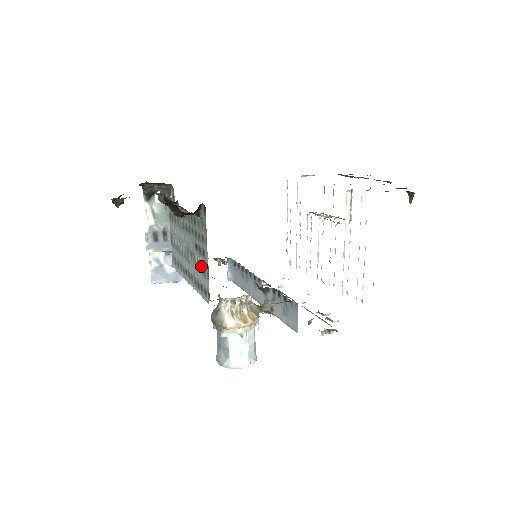
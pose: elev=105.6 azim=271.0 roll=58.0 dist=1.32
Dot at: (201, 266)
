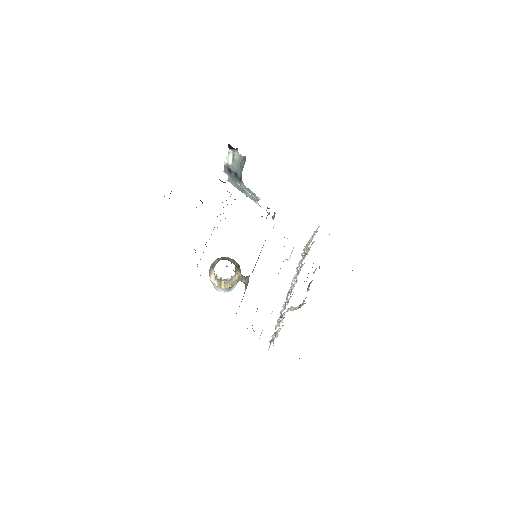
Dot at: occluded
